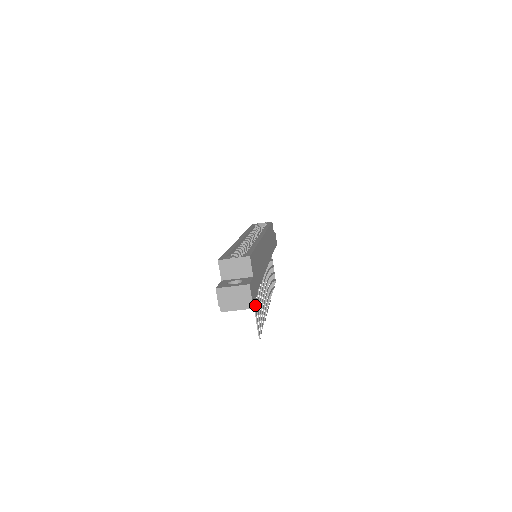
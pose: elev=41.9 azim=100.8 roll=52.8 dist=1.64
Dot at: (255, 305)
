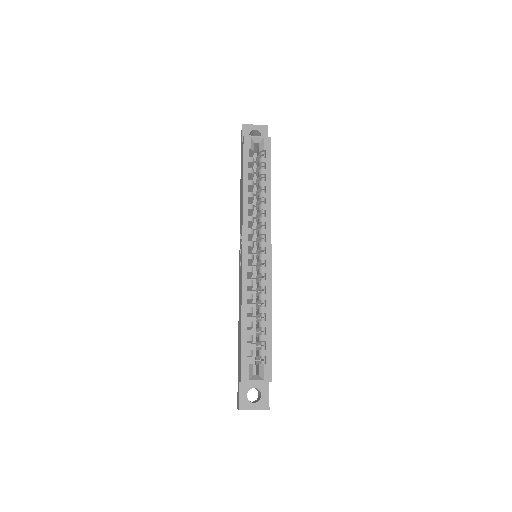
Dot at: occluded
